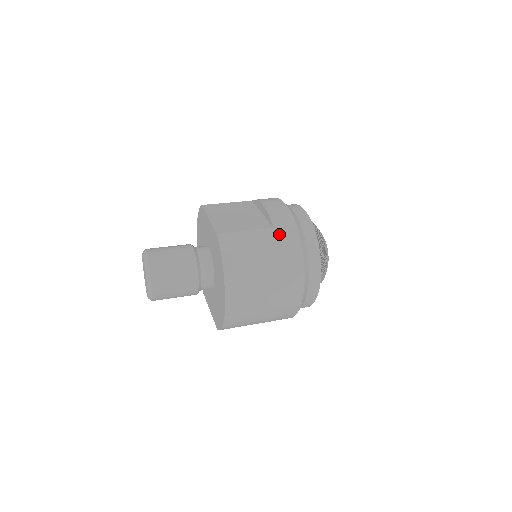
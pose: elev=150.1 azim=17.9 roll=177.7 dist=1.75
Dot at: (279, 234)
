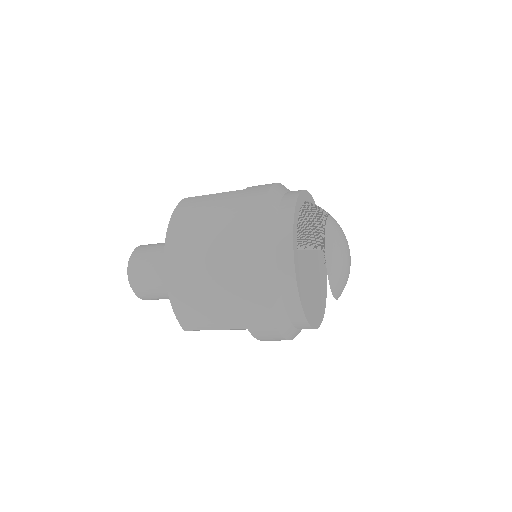
Dot at: (246, 192)
